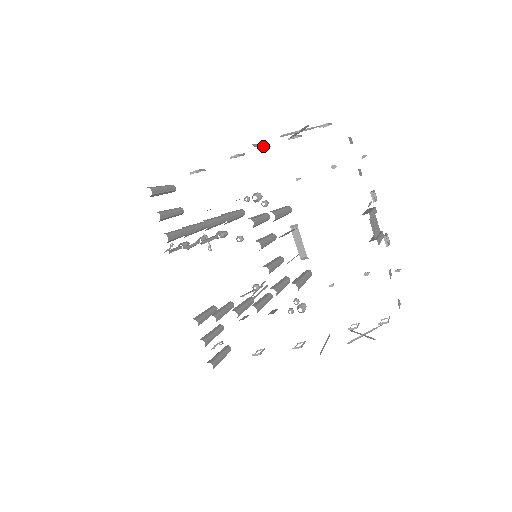
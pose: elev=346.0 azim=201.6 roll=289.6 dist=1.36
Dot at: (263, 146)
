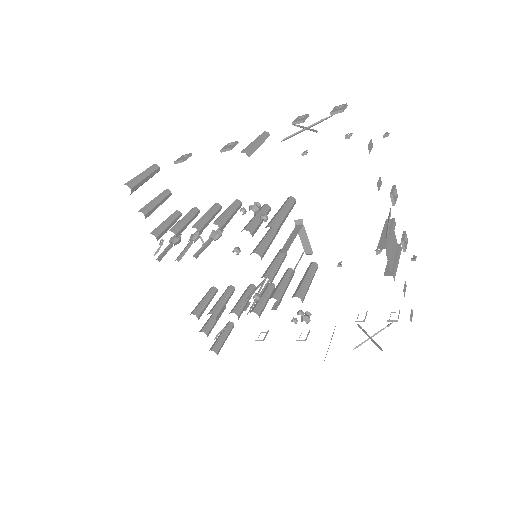
Dot at: (260, 143)
